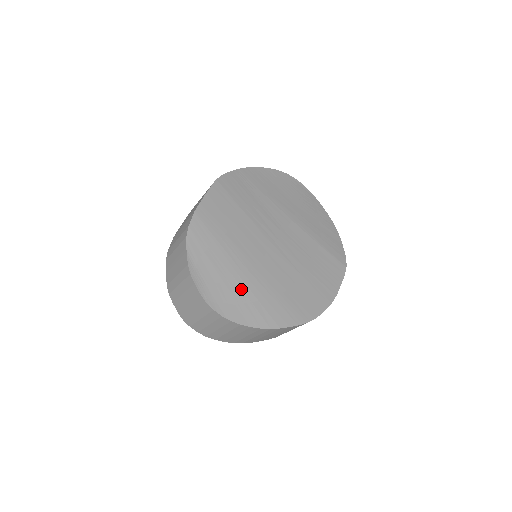
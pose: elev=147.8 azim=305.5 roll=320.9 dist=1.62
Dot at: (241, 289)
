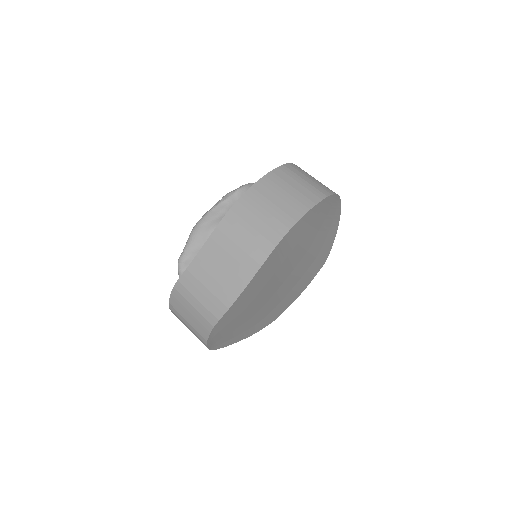
Dot at: (240, 330)
